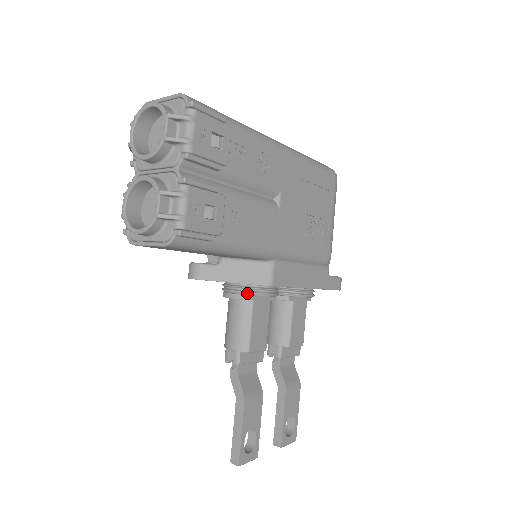
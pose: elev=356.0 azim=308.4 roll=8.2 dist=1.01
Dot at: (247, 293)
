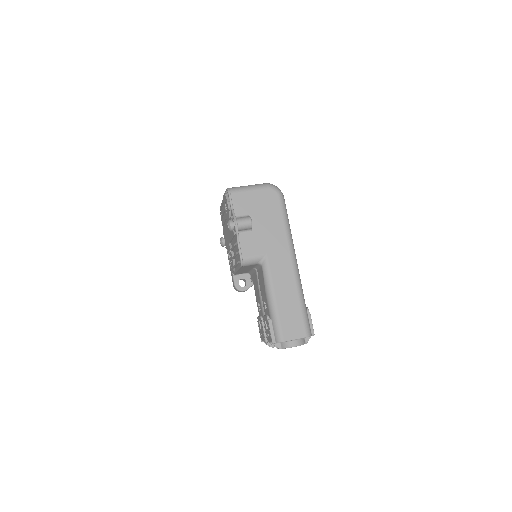
Dot at: occluded
